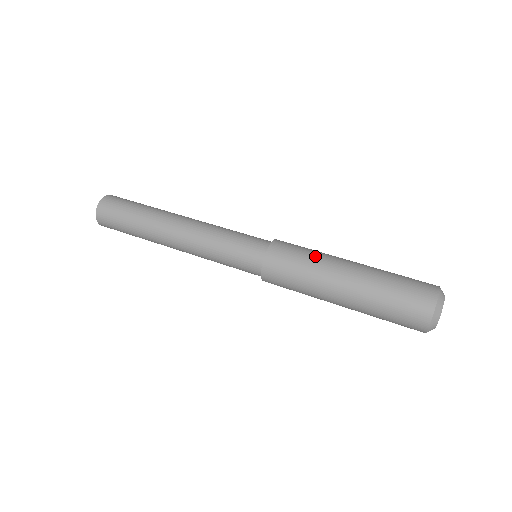
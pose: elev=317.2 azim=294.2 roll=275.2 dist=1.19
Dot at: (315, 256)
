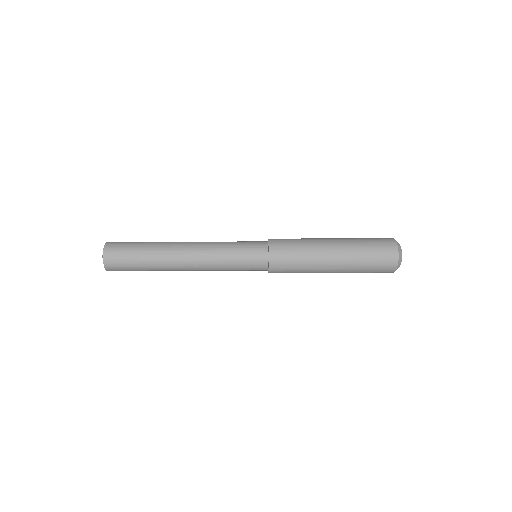
Dot at: occluded
